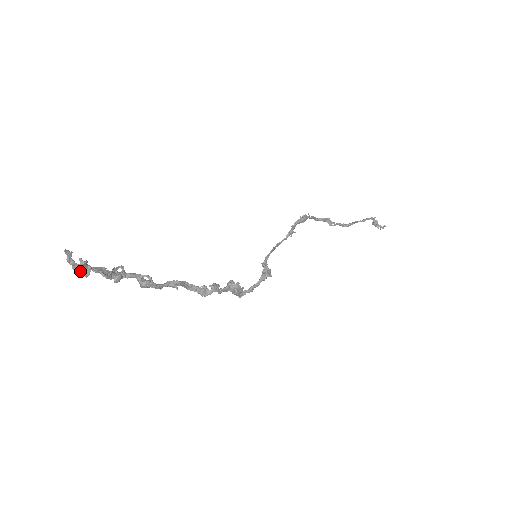
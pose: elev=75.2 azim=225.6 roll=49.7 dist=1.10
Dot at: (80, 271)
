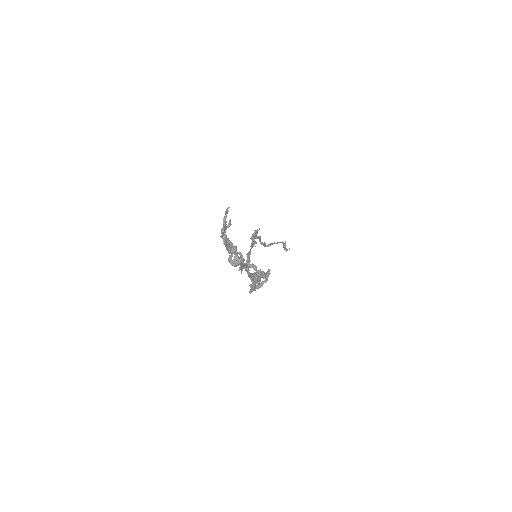
Dot at: (223, 234)
